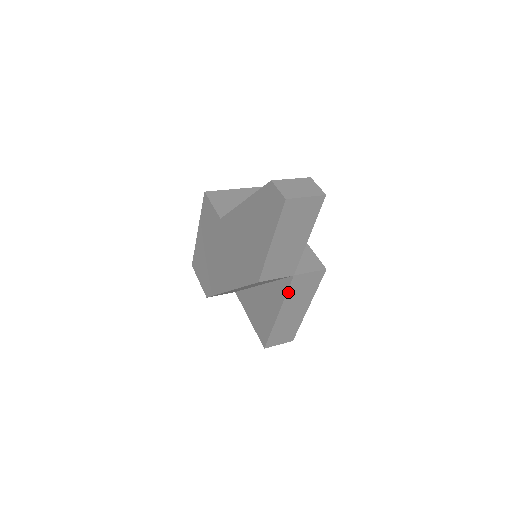
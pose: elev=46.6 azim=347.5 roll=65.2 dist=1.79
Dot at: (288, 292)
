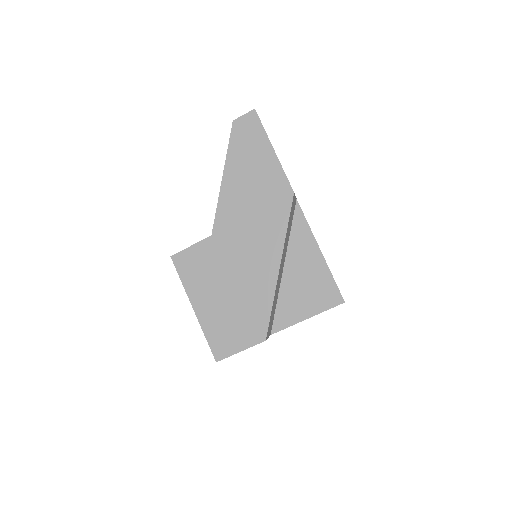
Dot at: (306, 220)
